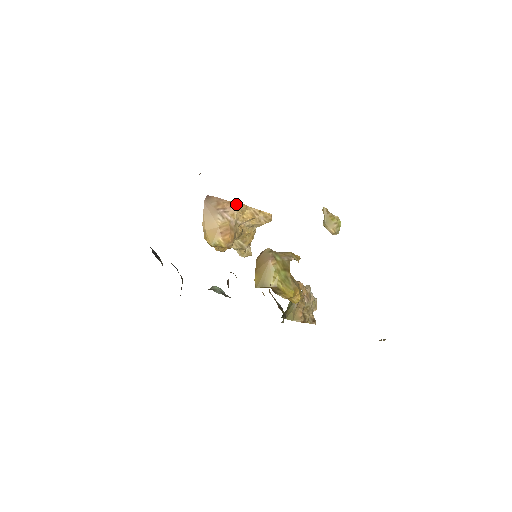
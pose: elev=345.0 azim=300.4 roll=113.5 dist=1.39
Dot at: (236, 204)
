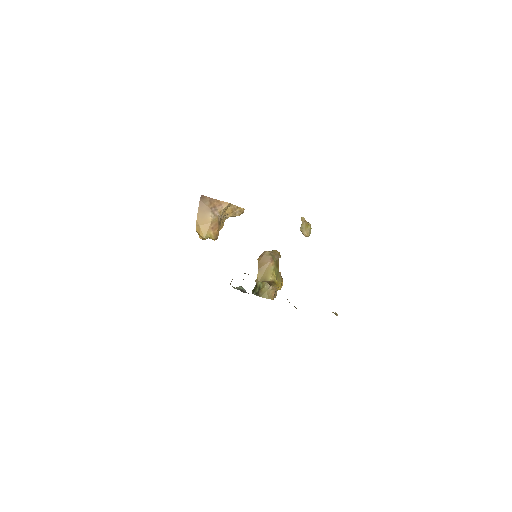
Dot at: (223, 203)
